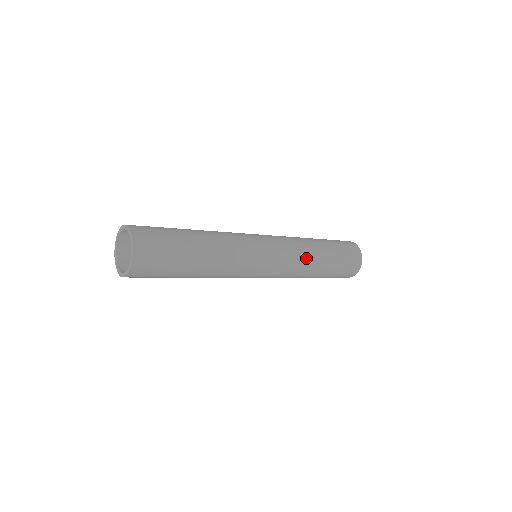
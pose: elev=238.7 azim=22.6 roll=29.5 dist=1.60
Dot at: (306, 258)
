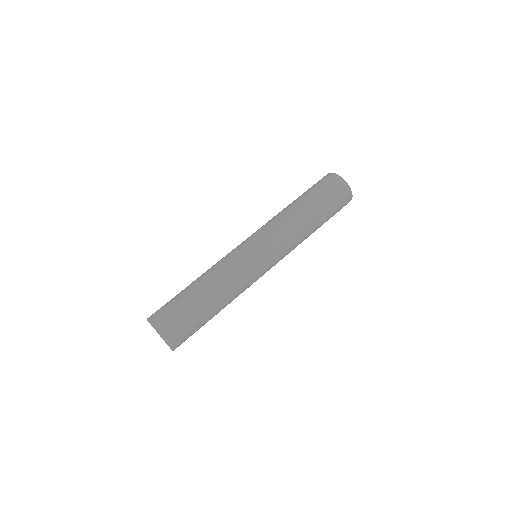
Dot at: (290, 223)
